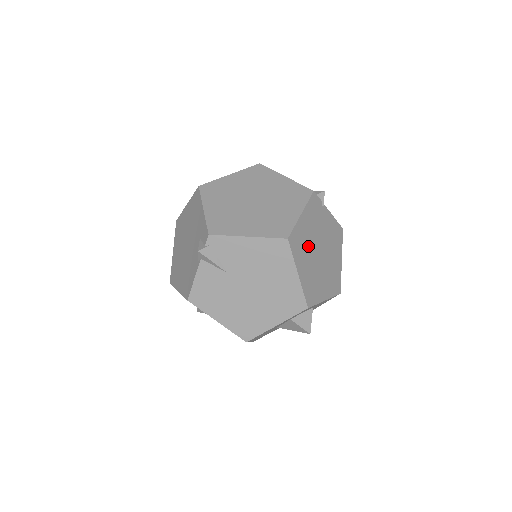
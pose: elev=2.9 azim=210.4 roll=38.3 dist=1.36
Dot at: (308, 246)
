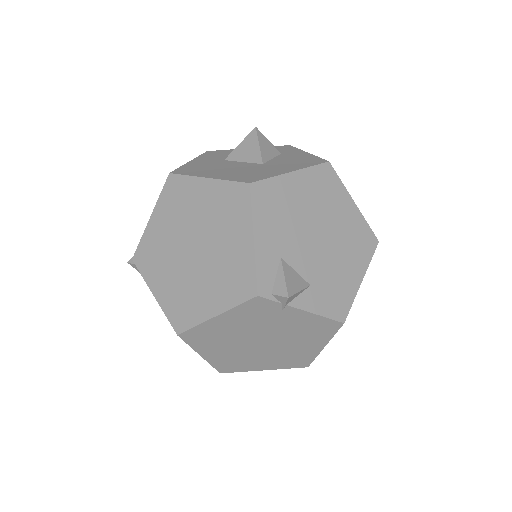
Dot at: (229, 338)
